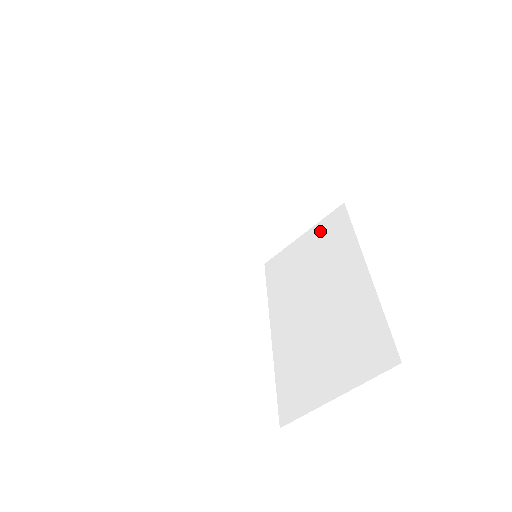
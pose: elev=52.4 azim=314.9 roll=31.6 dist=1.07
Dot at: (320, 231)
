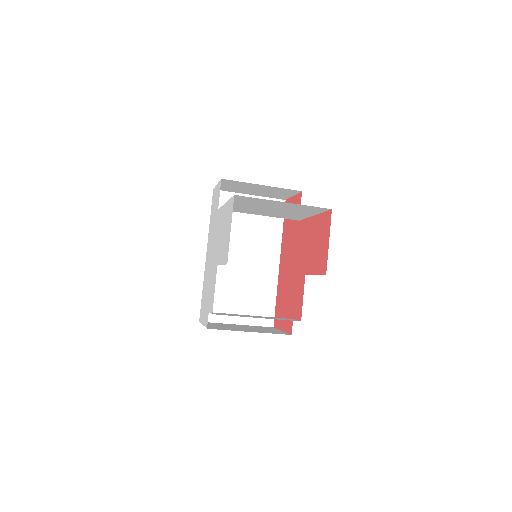
Dot at: occluded
